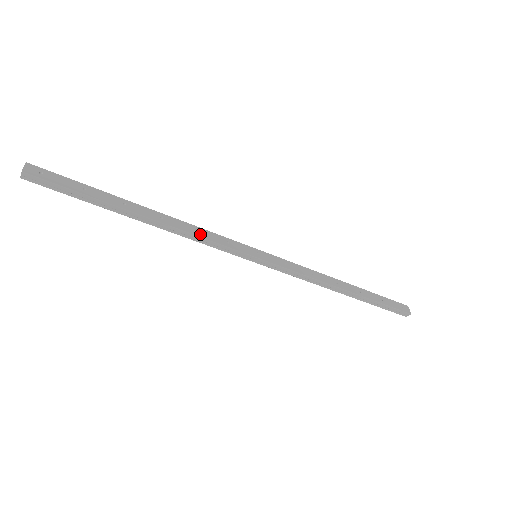
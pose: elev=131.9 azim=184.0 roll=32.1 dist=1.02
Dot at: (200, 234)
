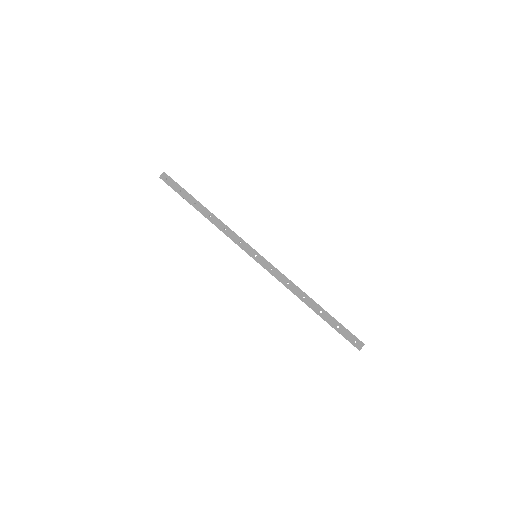
Dot at: (226, 232)
